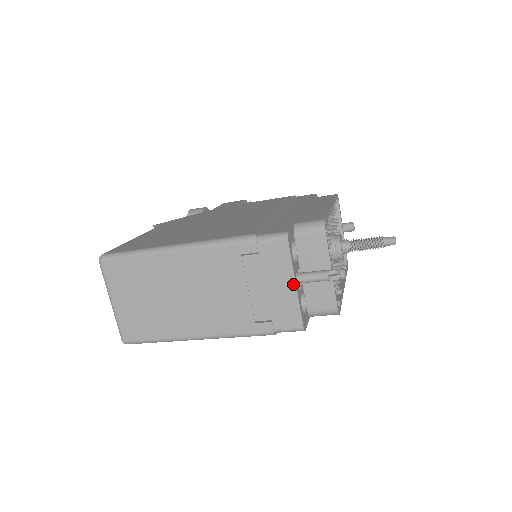
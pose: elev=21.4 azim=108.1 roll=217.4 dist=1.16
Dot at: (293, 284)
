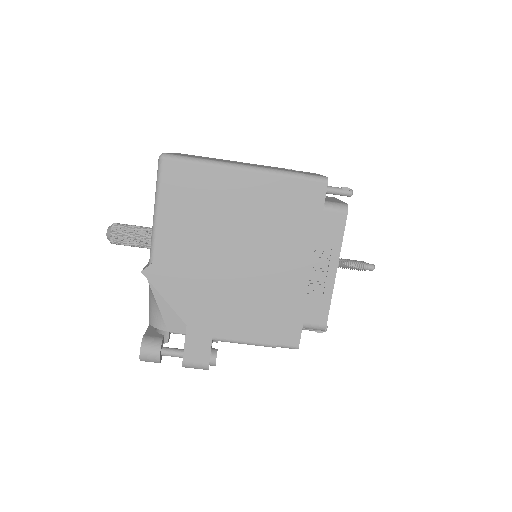
Dot at: occluded
